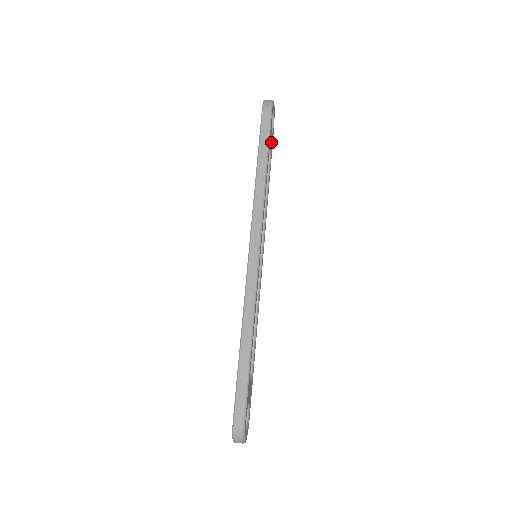
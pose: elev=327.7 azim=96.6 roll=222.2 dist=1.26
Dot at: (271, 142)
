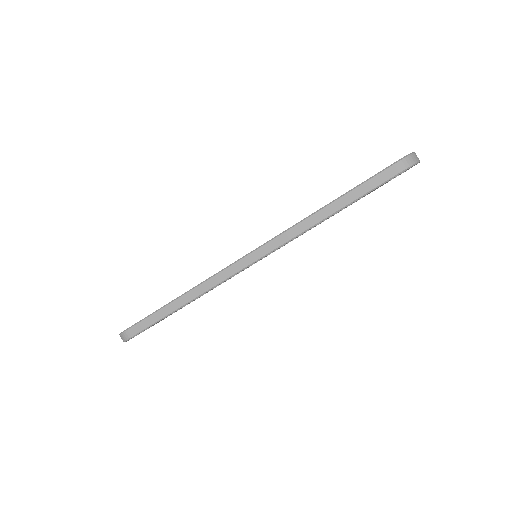
Dot at: (375, 189)
